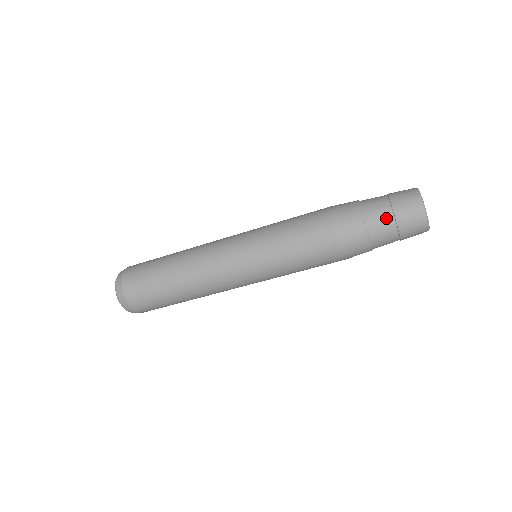
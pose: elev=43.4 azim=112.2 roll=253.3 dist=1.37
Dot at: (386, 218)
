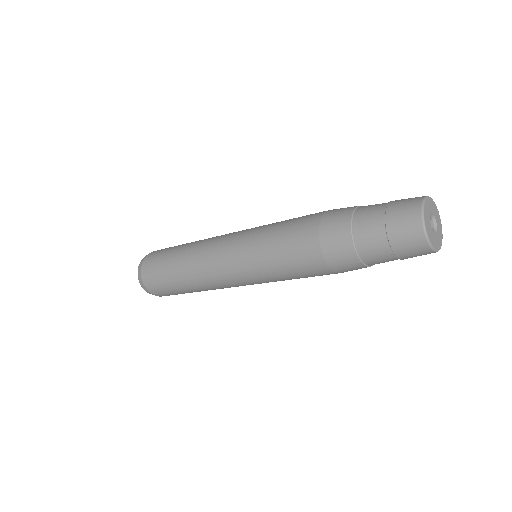
Dot at: (383, 252)
